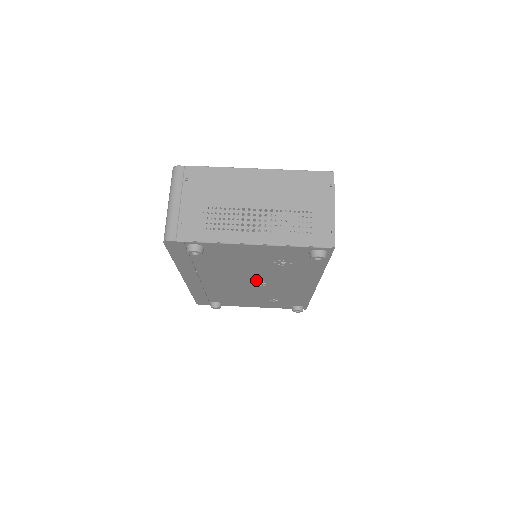
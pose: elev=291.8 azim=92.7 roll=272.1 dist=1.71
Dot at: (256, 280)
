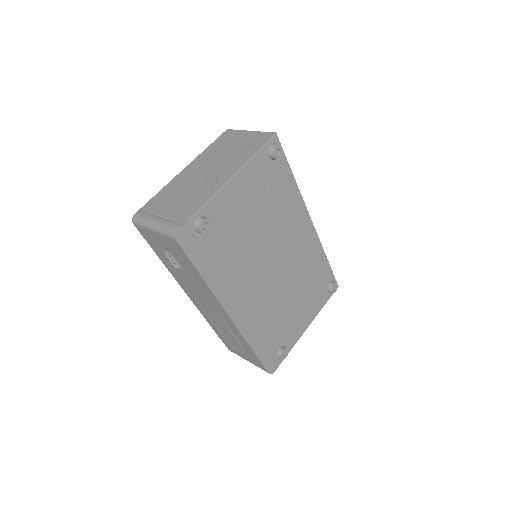
Dot at: (273, 255)
